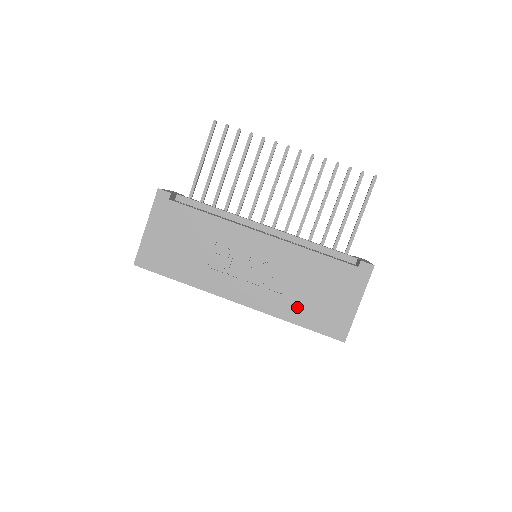
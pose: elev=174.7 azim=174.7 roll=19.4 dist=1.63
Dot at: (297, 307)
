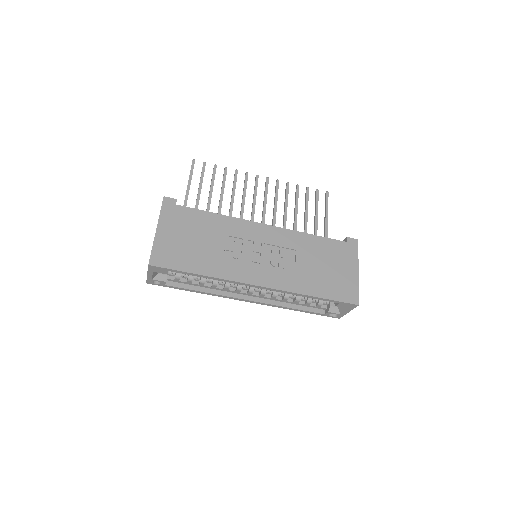
Dot at: (311, 281)
